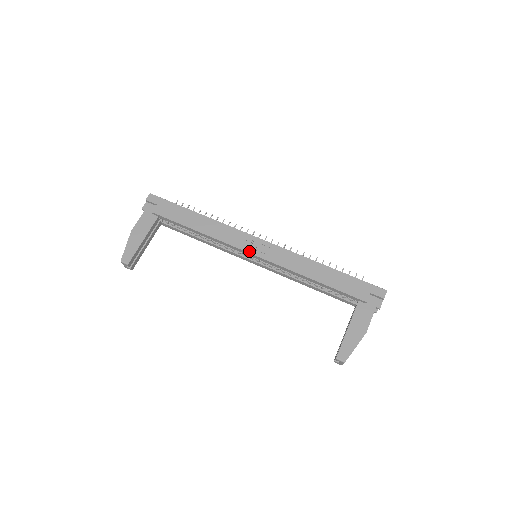
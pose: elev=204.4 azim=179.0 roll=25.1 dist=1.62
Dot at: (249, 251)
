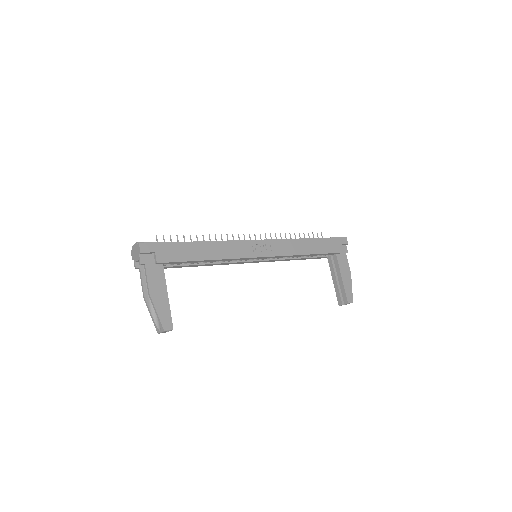
Dot at: (258, 256)
